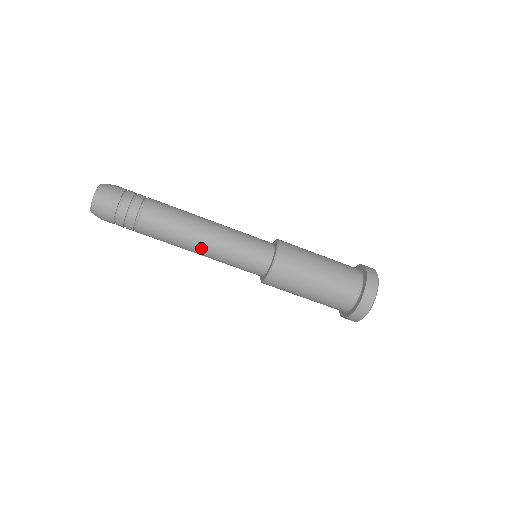
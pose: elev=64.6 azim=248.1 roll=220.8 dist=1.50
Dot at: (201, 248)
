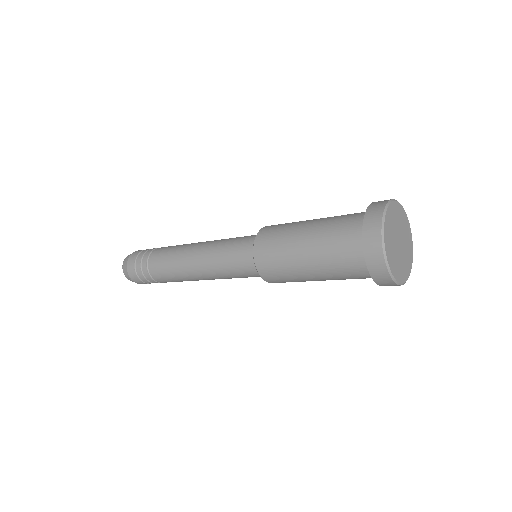
Dot at: occluded
